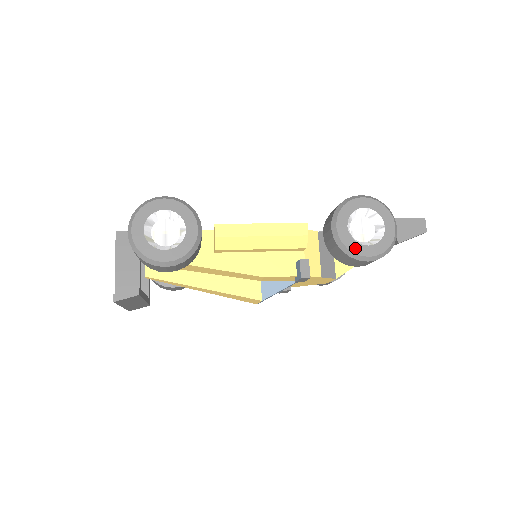
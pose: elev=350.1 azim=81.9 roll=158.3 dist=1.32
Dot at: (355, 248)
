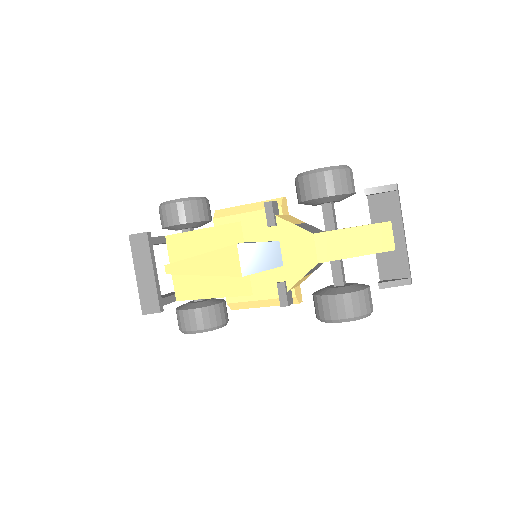
Dot at: occluded
